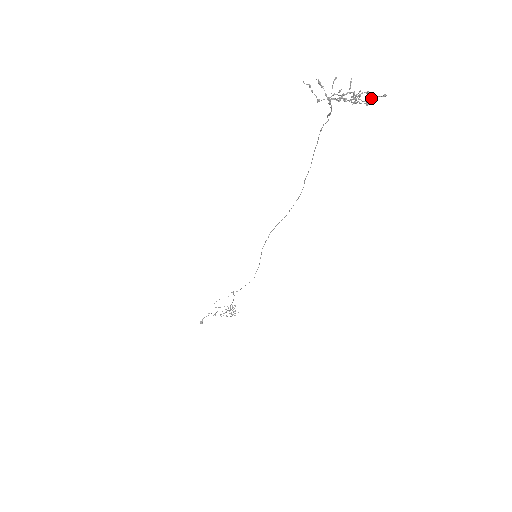
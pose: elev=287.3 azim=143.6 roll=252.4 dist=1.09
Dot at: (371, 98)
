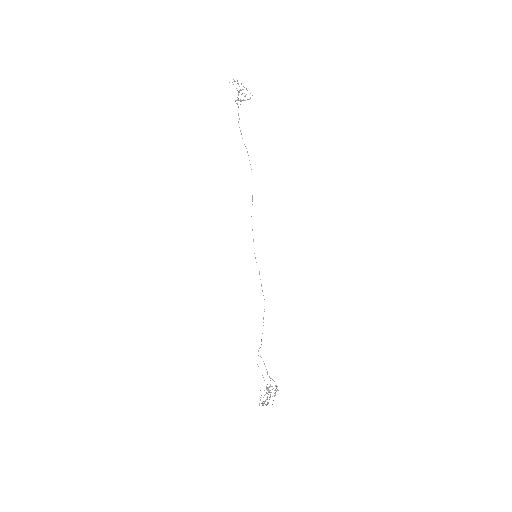
Dot at: (250, 93)
